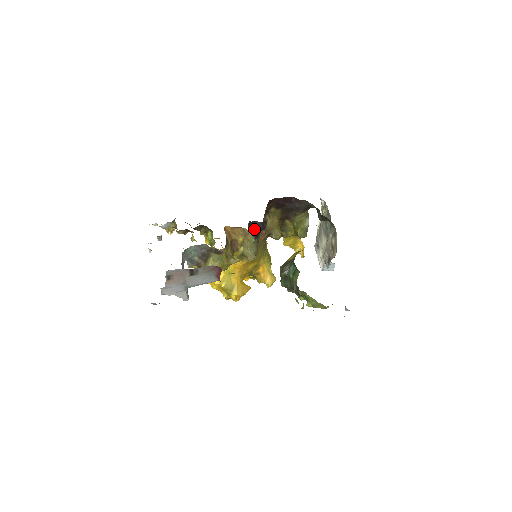
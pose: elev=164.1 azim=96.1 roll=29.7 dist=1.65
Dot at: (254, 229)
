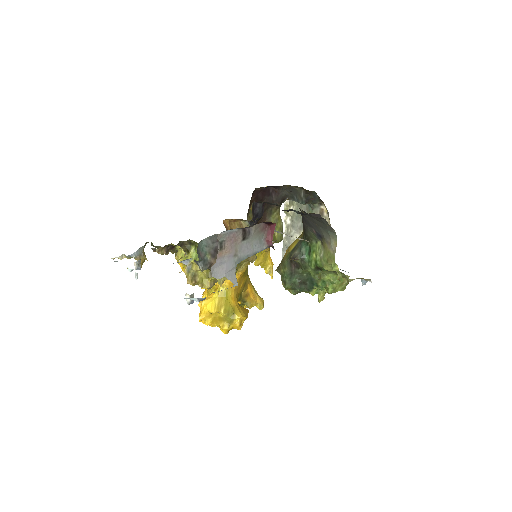
Dot at: (255, 215)
